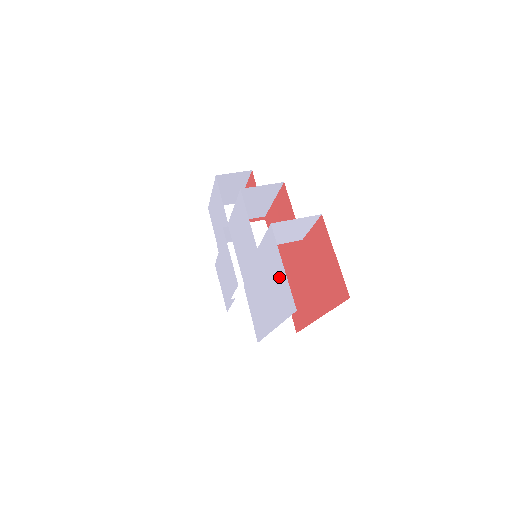
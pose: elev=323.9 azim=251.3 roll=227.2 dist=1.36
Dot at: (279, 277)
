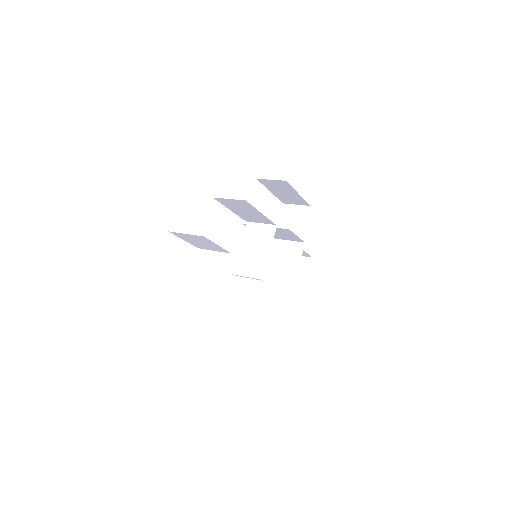
Dot at: occluded
